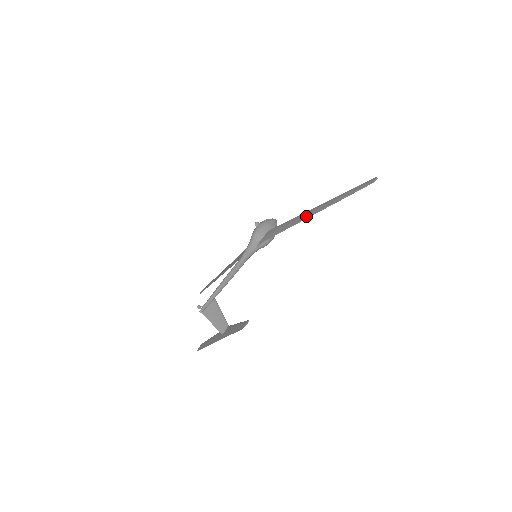
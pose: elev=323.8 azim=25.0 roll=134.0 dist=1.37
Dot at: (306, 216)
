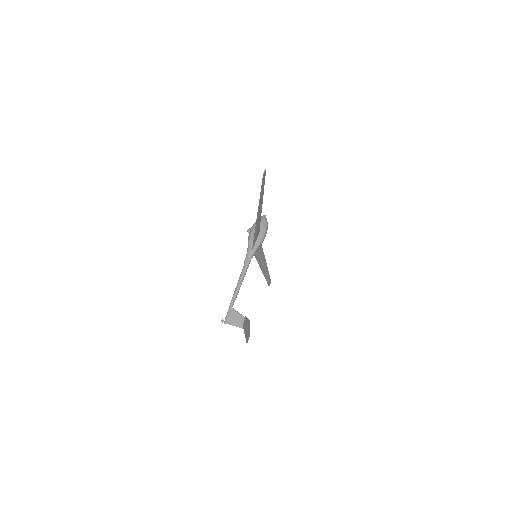
Dot at: (257, 216)
